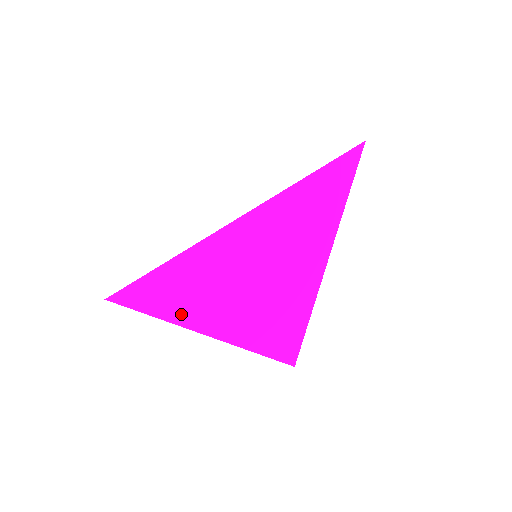
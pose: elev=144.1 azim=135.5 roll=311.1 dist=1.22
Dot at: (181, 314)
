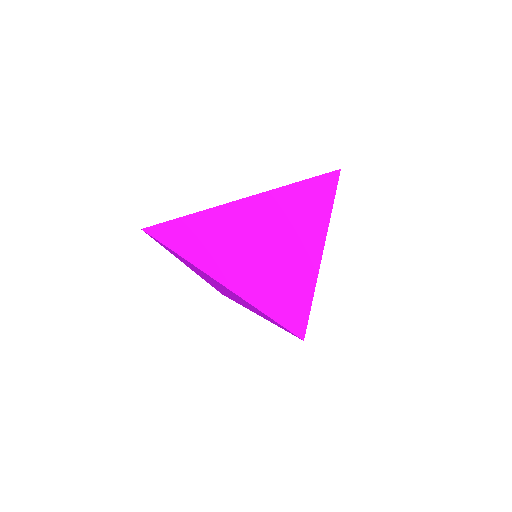
Dot at: (206, 261)
